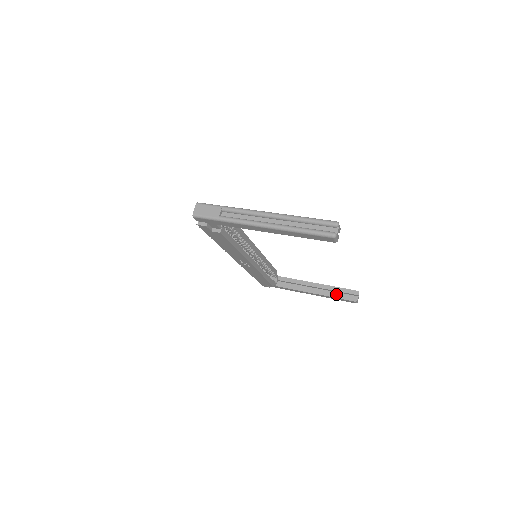
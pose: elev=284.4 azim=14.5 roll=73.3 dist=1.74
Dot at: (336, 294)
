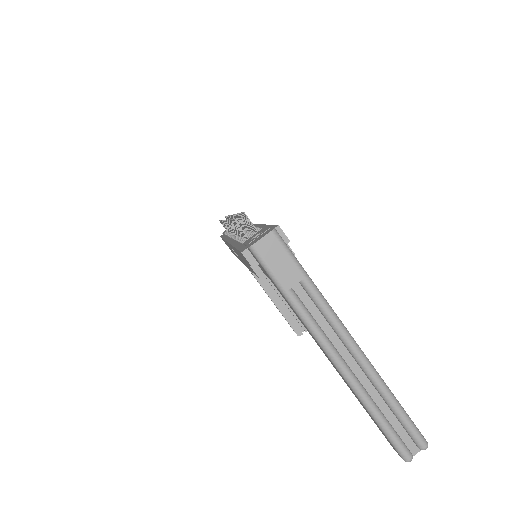
Dot at: (287, 312)
